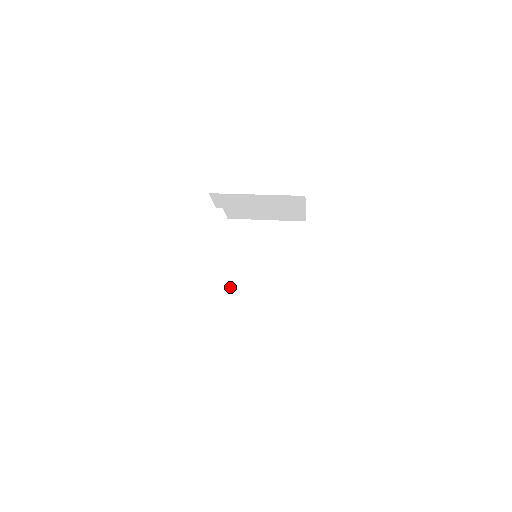
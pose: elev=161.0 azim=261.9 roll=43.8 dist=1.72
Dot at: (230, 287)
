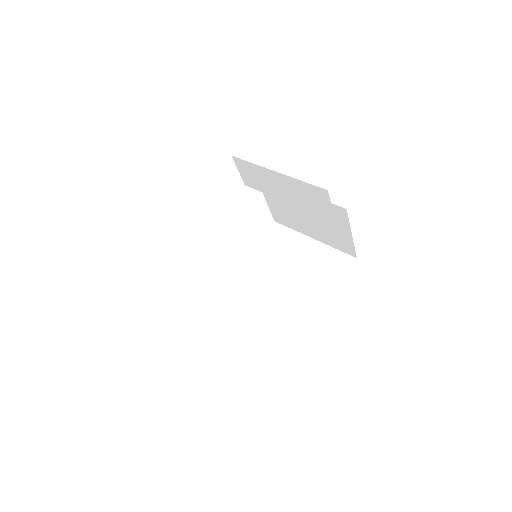
Dot at: (228, 290)
